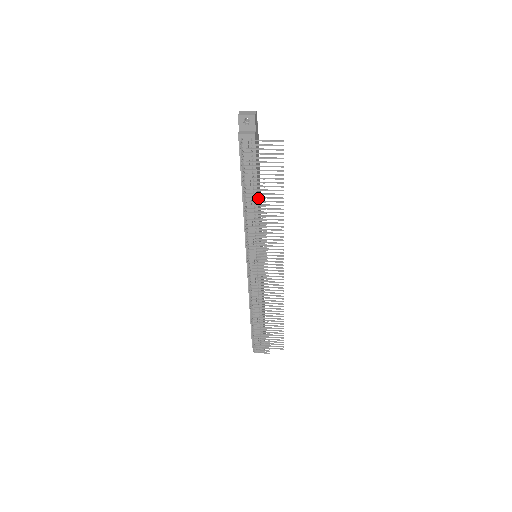
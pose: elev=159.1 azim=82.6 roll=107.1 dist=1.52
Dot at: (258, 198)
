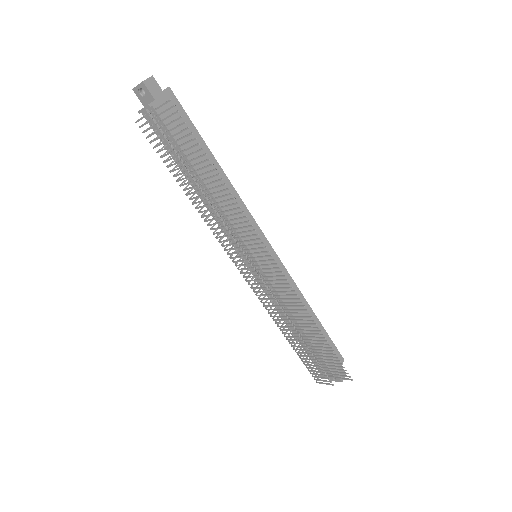
Dot at: (189, 182)
